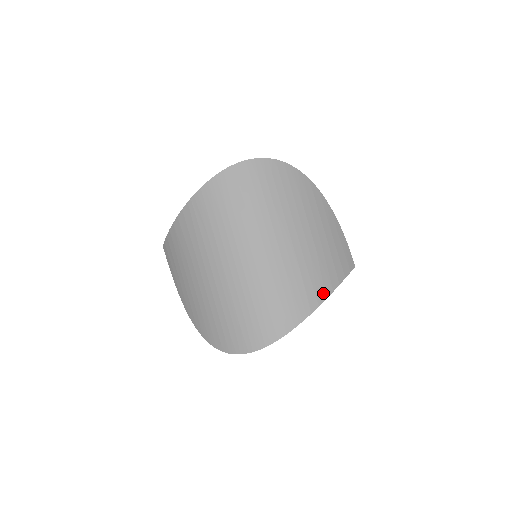
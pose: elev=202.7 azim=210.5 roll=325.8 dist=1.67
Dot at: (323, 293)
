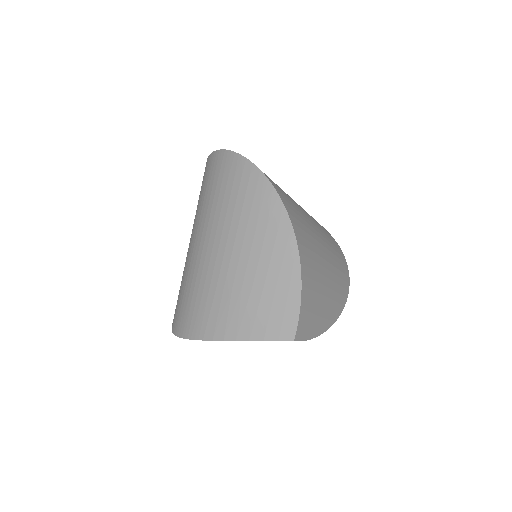
Dot at: (224, 333)
